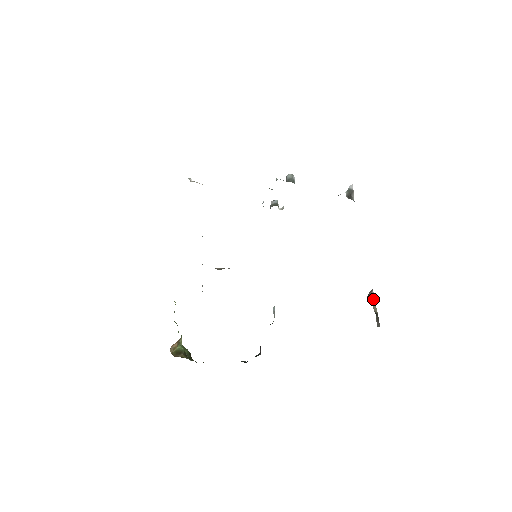
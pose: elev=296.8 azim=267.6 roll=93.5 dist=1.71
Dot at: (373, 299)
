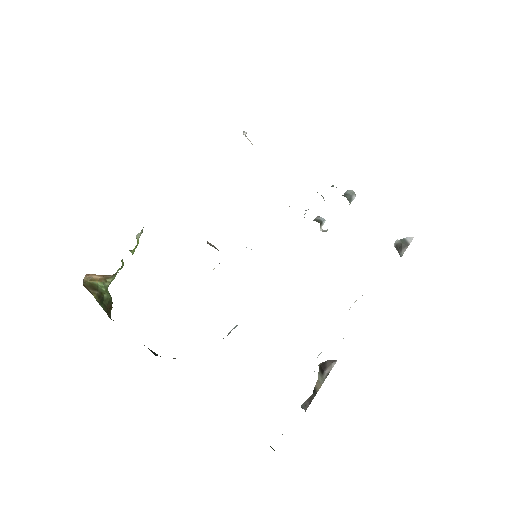
Dot at: (328, 372)
